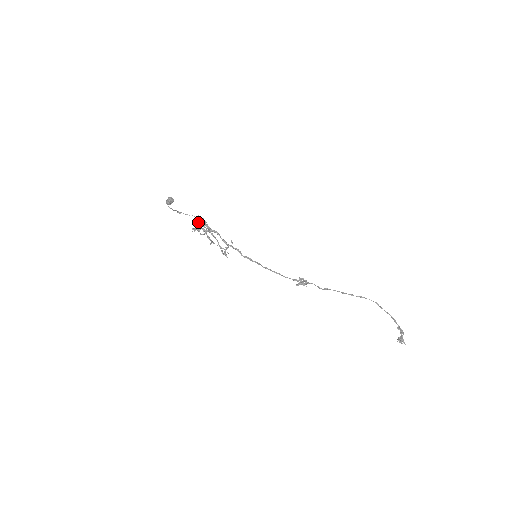
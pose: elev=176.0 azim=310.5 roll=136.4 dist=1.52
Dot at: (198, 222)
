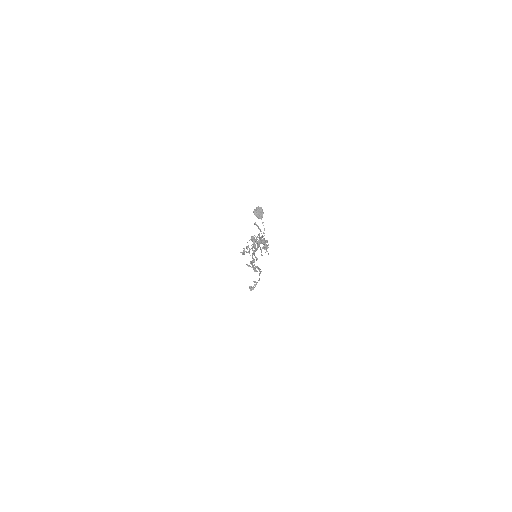
Dot at: occluded
